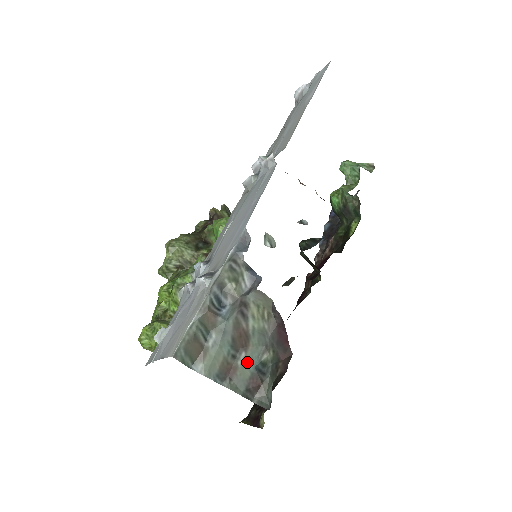
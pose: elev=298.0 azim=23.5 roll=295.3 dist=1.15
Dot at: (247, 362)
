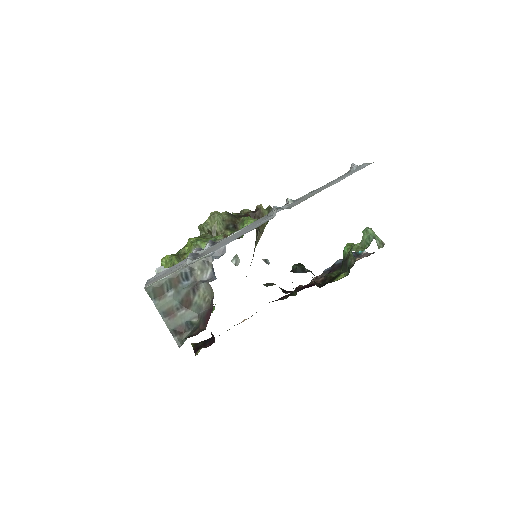
Dot at: (183, 316)
